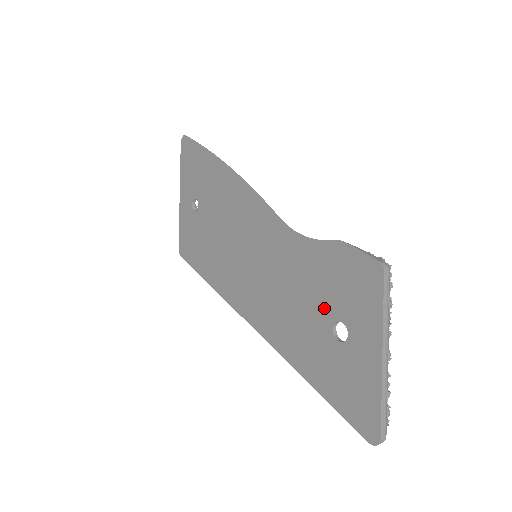
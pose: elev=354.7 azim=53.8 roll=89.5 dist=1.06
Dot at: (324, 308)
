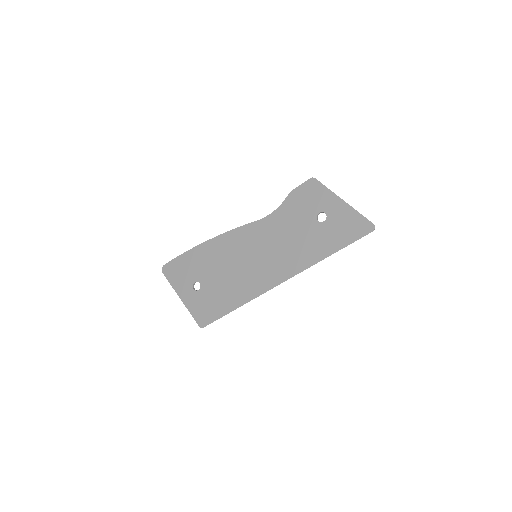
Dot at: (307, 220)
